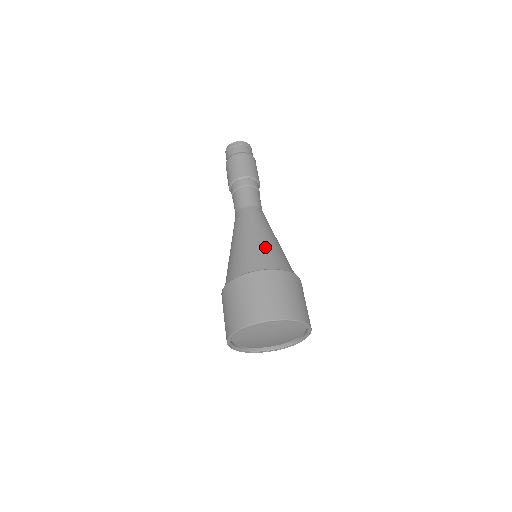
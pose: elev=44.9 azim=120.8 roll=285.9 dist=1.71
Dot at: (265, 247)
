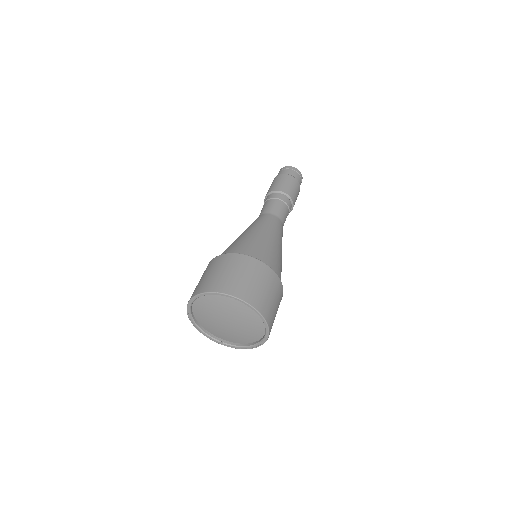
Dot at: (237, 241)
